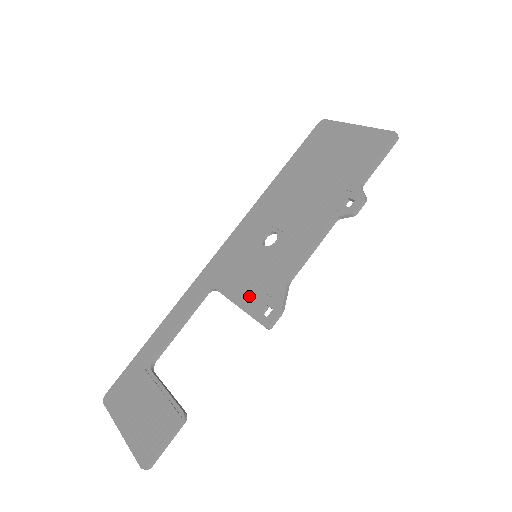
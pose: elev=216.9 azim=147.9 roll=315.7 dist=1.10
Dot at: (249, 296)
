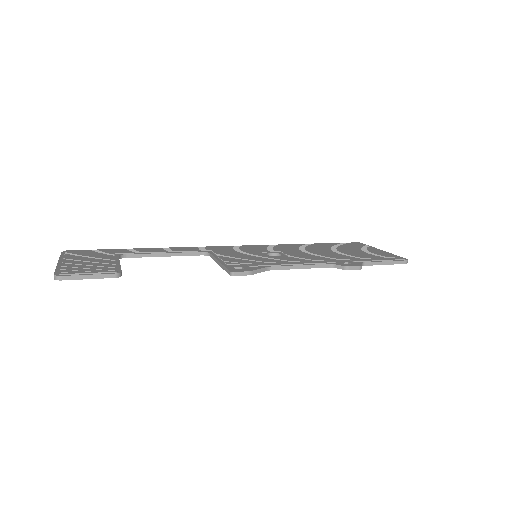
Dot at: (233, 260)
